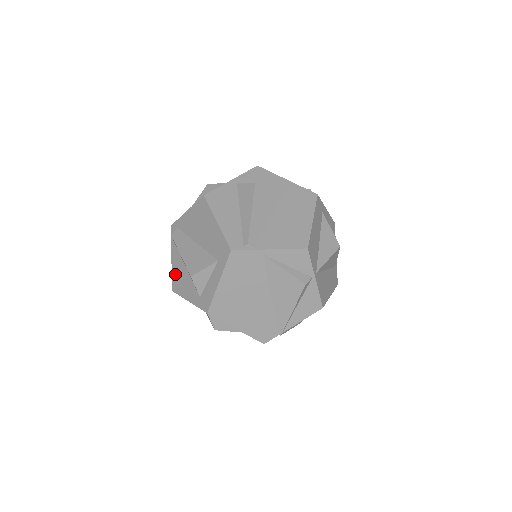
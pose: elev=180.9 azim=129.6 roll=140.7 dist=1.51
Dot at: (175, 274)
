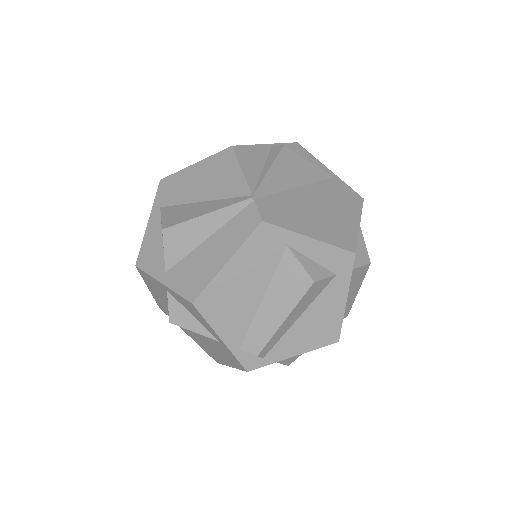
Dot at: occluded
